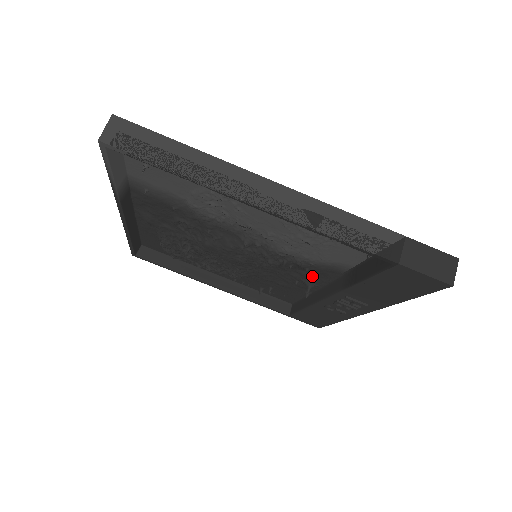
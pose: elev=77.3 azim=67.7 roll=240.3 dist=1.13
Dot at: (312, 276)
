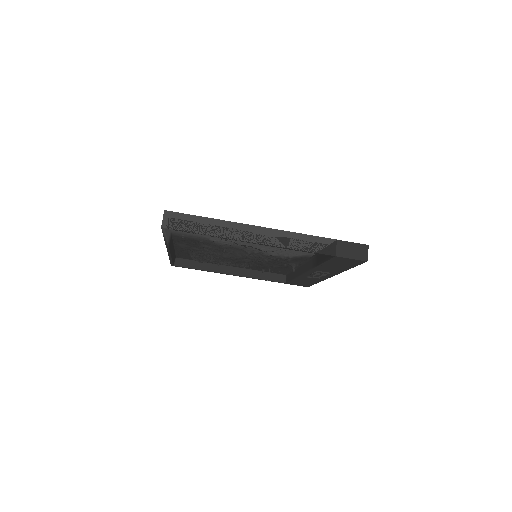
Dot at: (294, 261)
